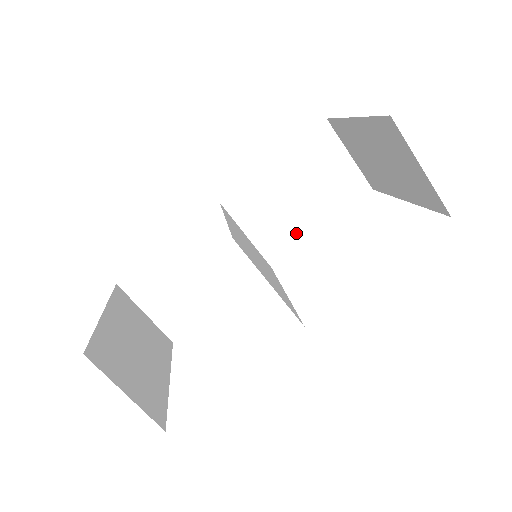
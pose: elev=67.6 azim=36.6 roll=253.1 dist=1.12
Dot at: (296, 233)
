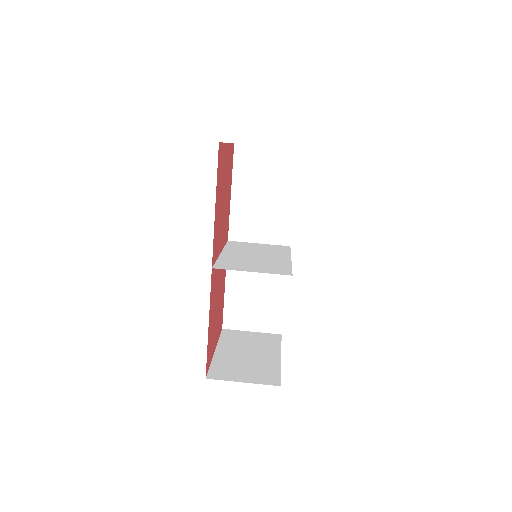
Dot at: (283, 215)
